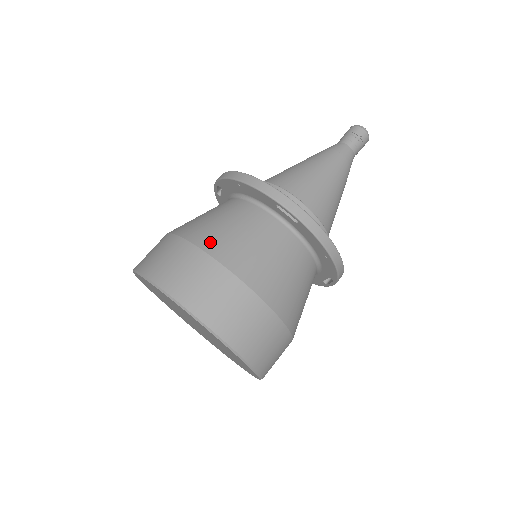
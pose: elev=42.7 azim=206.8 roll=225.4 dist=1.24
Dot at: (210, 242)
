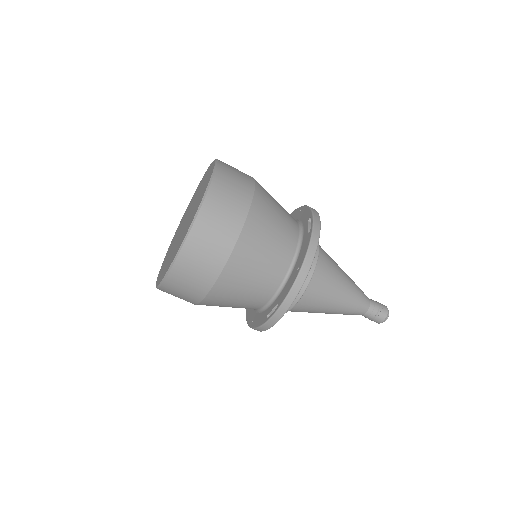
Dot at: occluded
